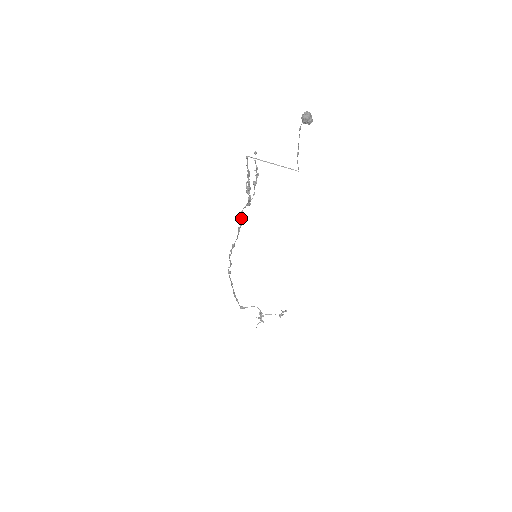
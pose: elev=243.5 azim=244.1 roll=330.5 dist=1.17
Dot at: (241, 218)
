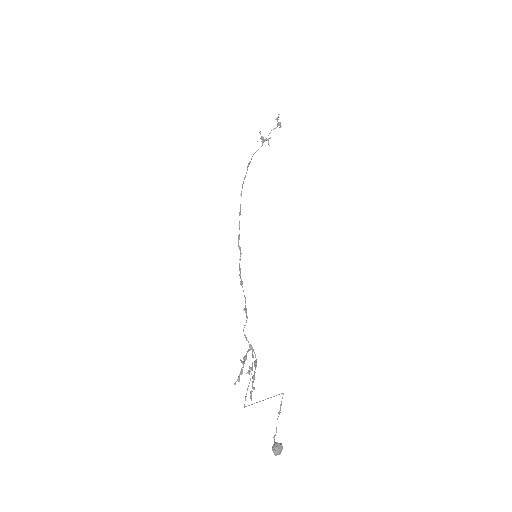
Dot at: (245, 325)
